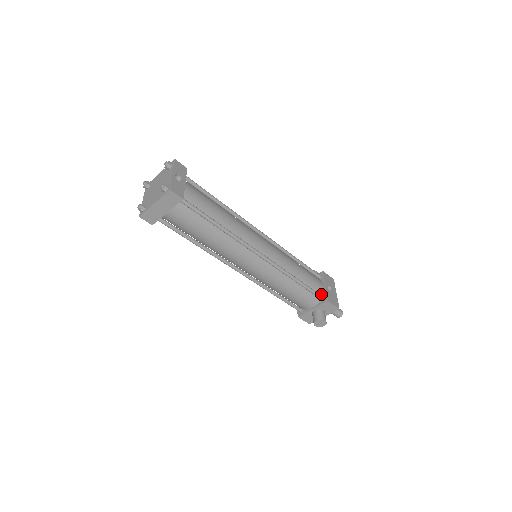
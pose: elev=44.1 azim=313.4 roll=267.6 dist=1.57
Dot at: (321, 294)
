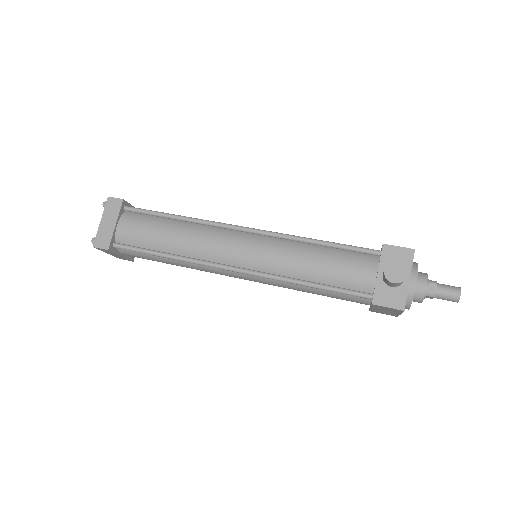
Dot at: occluded
